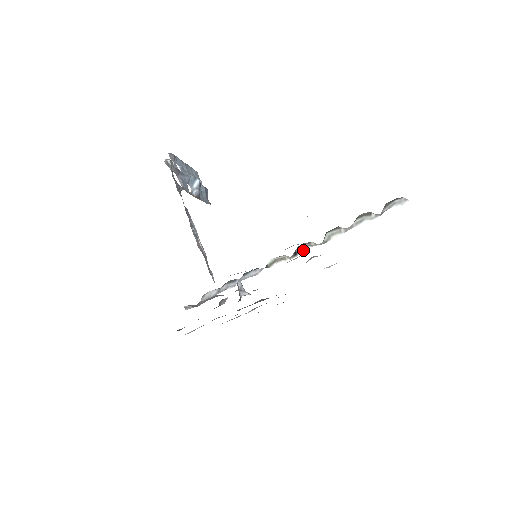
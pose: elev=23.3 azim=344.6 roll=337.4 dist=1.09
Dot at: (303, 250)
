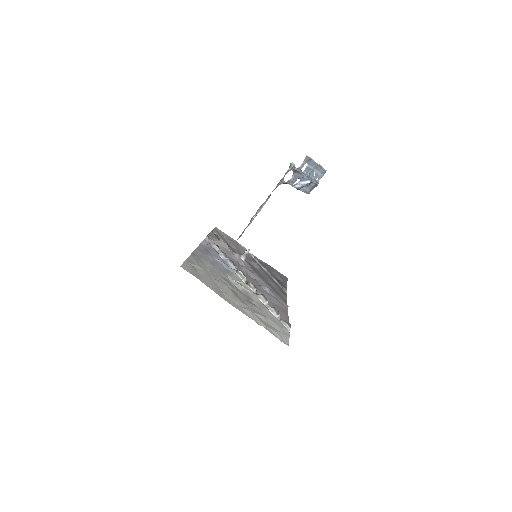
Dot at: (249, 287)
